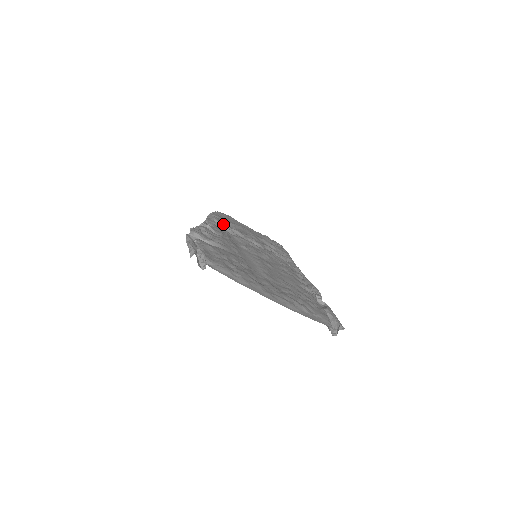
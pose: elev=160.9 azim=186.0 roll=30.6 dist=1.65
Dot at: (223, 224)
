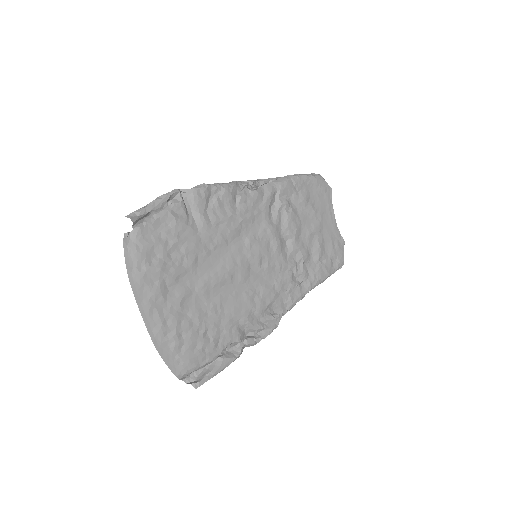
Dot at: (285, 198)
